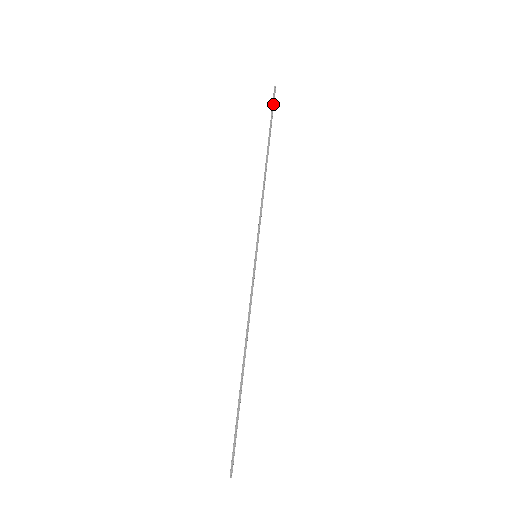
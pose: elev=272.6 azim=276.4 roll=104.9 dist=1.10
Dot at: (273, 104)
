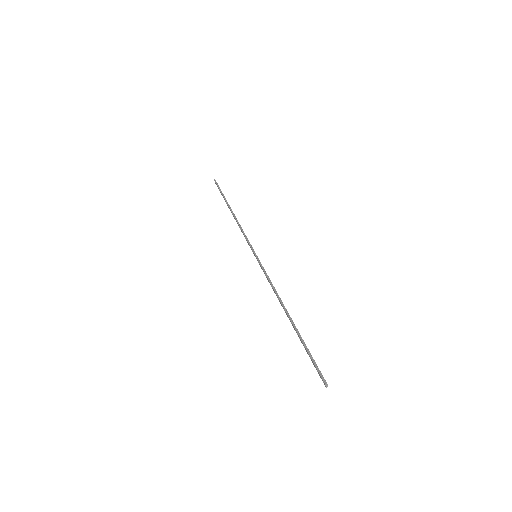
Dot at: (218, 187)
